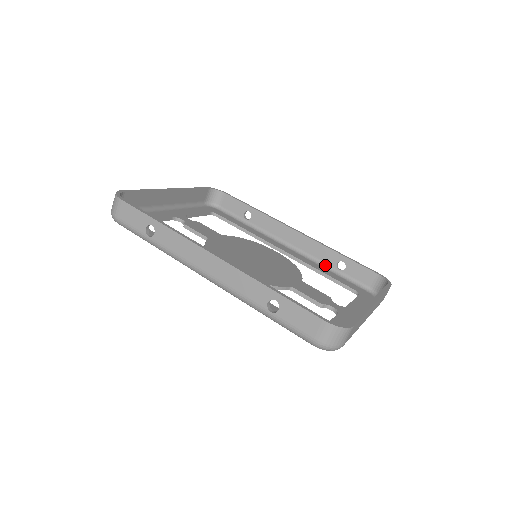
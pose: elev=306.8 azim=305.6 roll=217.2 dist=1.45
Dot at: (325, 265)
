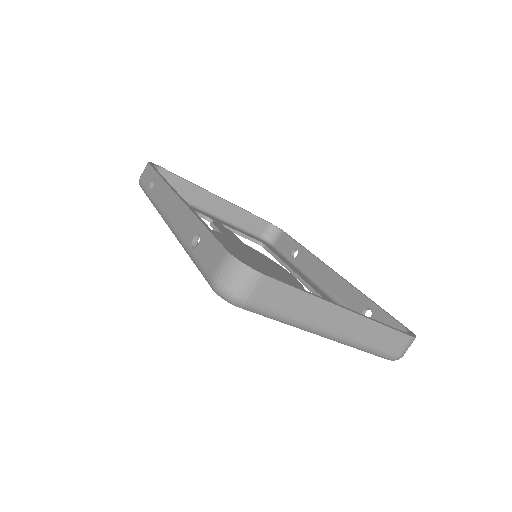
Dot at: occluded
